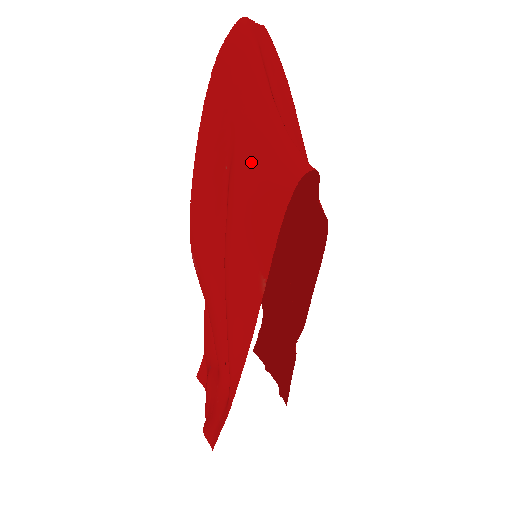
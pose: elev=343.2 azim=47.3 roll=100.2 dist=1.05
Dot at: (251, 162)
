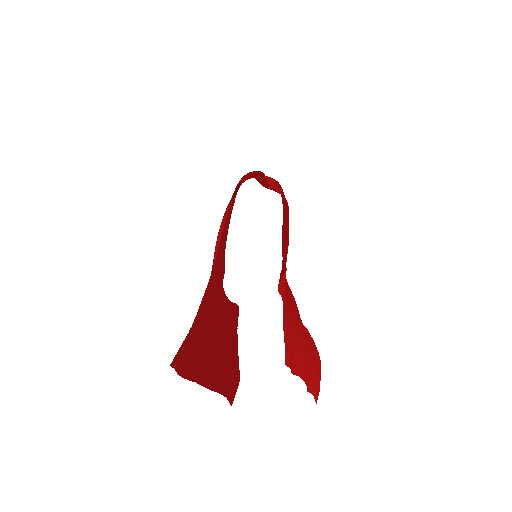
Dot at: occluded
